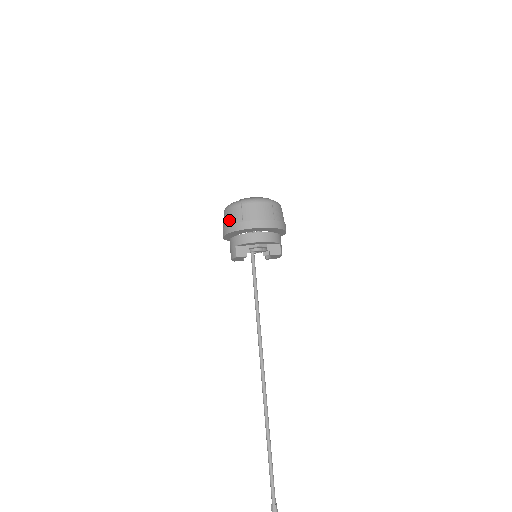
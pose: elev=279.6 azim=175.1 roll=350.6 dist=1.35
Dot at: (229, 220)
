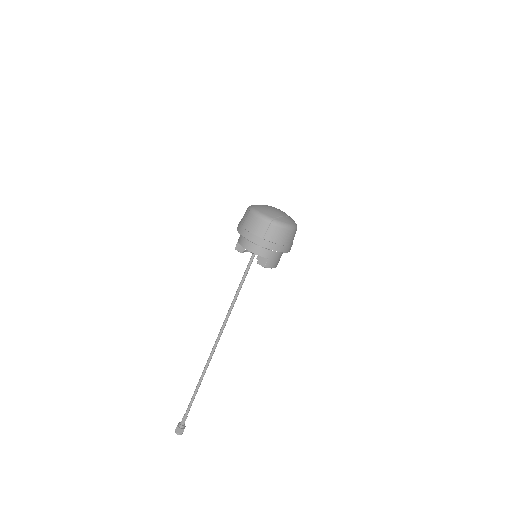
Dot at: (242, 218)
